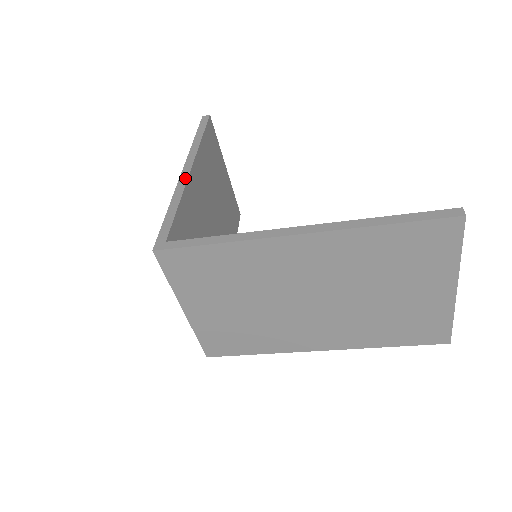
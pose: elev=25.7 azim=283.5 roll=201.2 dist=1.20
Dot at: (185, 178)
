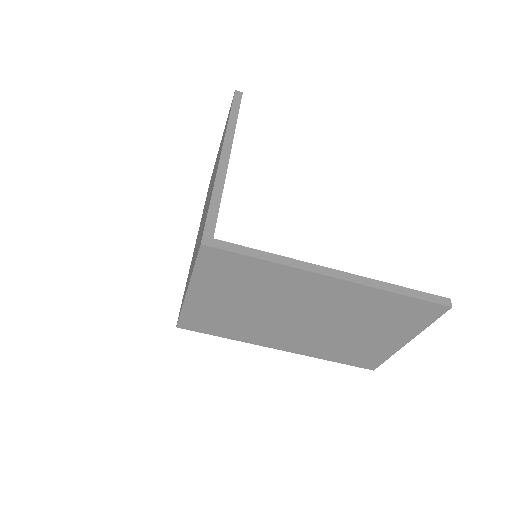
Dot at: (225, 166)
